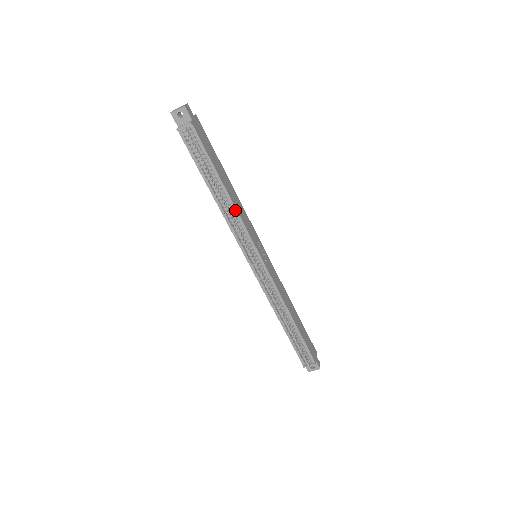
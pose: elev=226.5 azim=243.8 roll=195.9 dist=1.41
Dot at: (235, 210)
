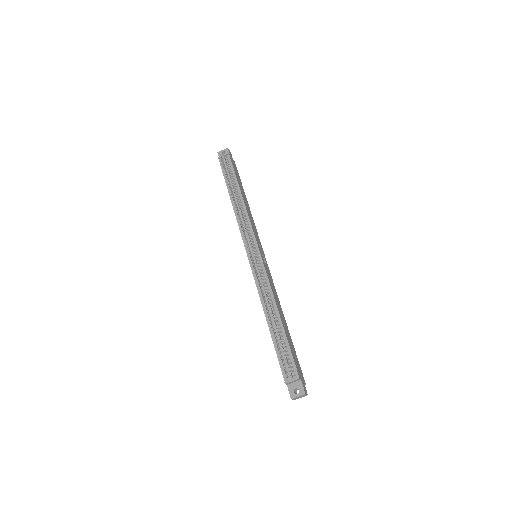
Dot at: (245, 210)
